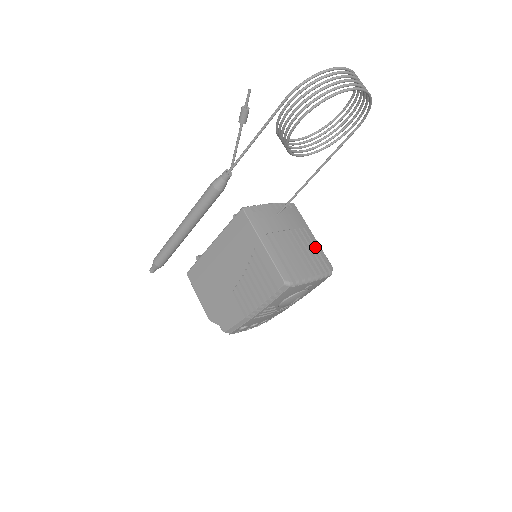
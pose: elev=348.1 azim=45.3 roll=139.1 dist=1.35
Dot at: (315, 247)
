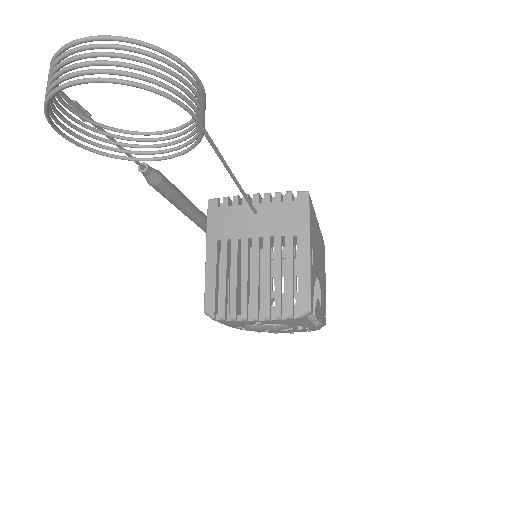
Dot at: (297, 269)
